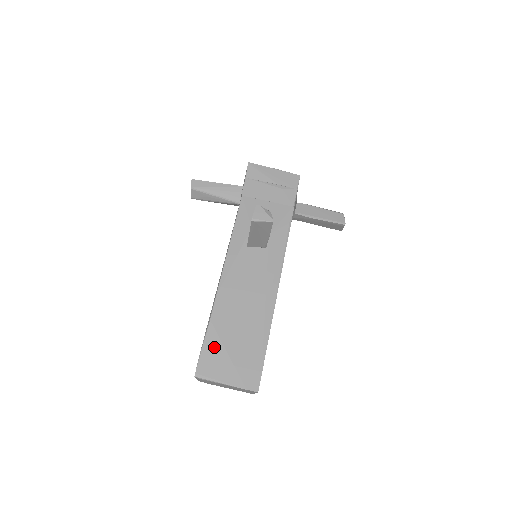
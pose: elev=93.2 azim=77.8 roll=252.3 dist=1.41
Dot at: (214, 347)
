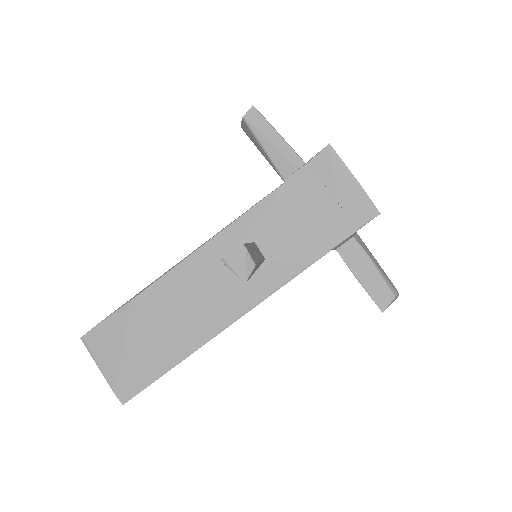
Dot at: (115, 329)
